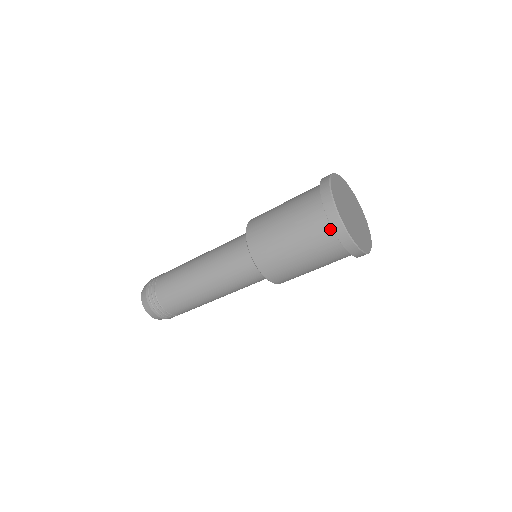
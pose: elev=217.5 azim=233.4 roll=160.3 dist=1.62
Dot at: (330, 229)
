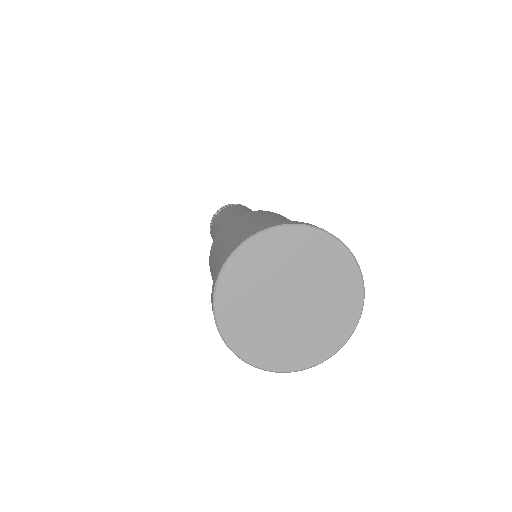
Dot at: occluded
